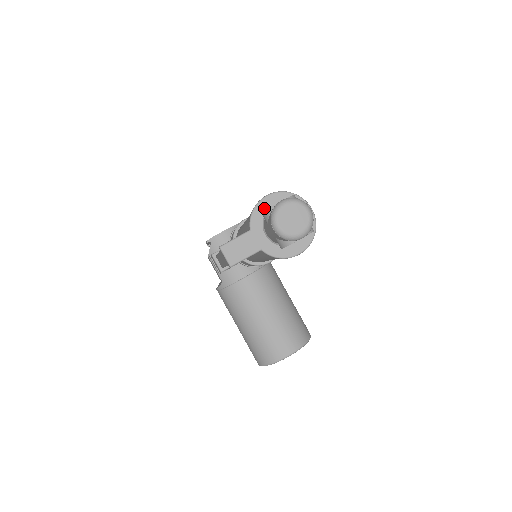
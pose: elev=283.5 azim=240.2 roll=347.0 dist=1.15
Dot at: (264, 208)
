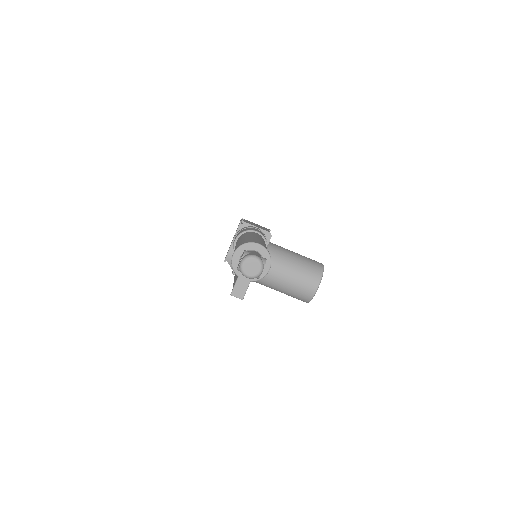
Dot at: (236, 262)
